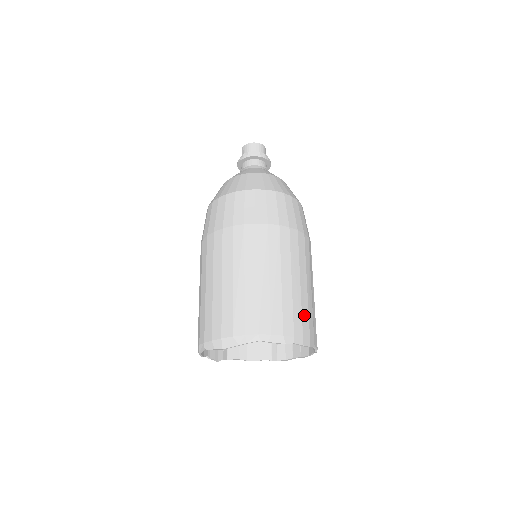
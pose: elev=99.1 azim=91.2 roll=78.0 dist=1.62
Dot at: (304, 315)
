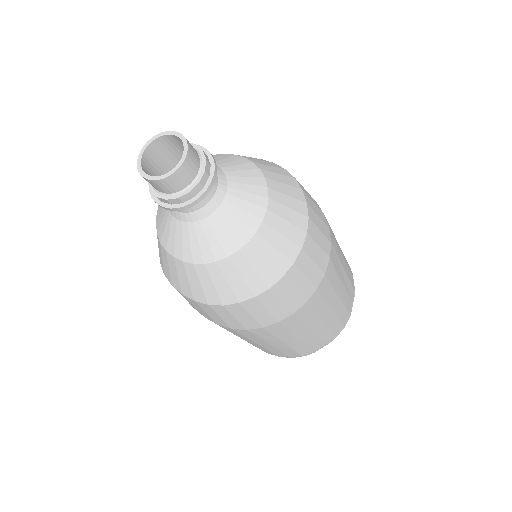
Dot at: (341, 315)
